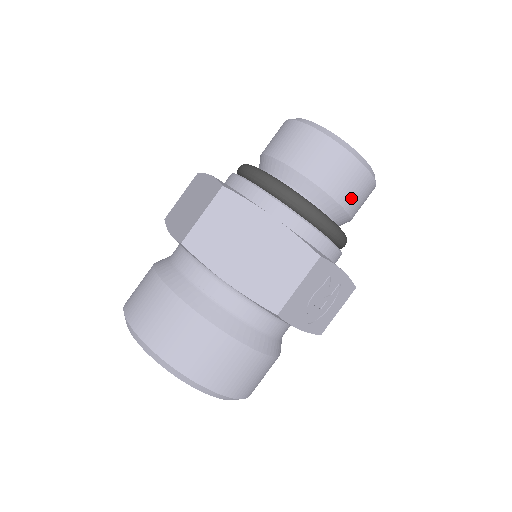
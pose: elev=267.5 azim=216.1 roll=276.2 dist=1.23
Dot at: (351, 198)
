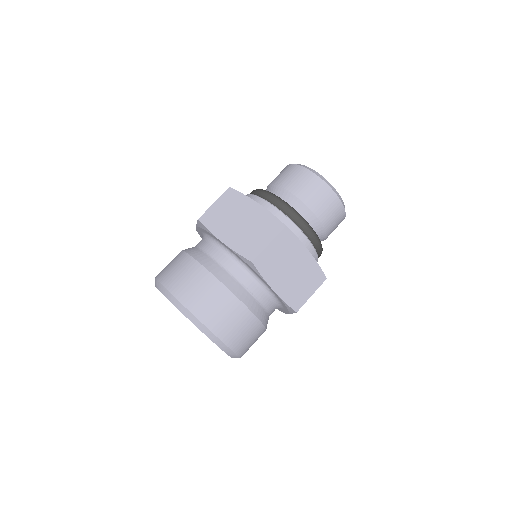
Dot at: occluded
